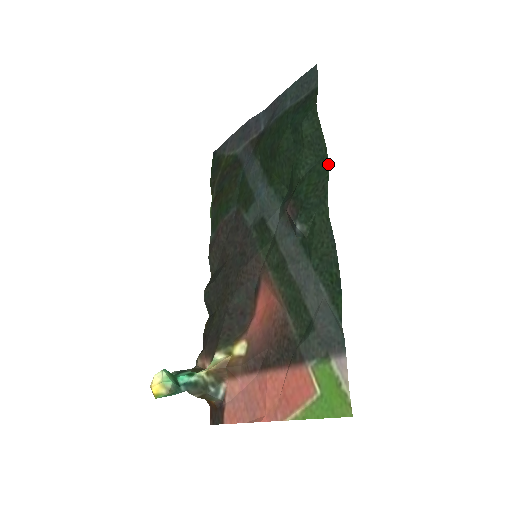
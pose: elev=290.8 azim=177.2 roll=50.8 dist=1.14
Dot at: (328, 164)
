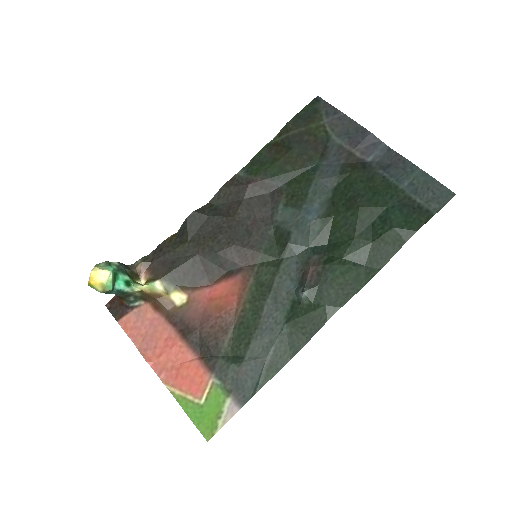
Dot at: occluded
